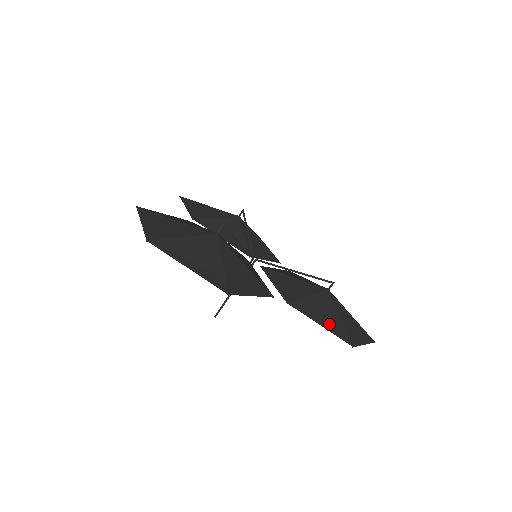
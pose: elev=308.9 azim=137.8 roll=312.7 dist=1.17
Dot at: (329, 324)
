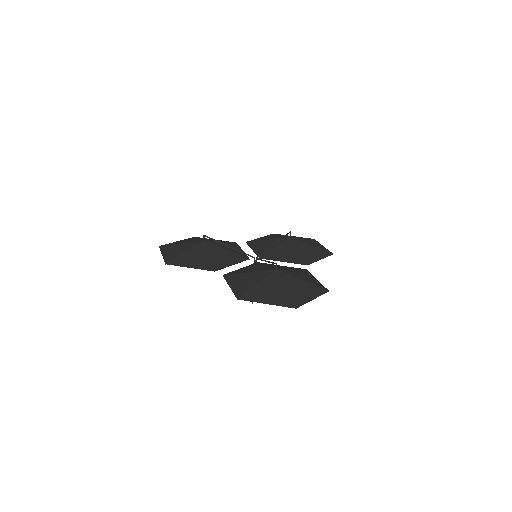
Dot at: (238, 287)
